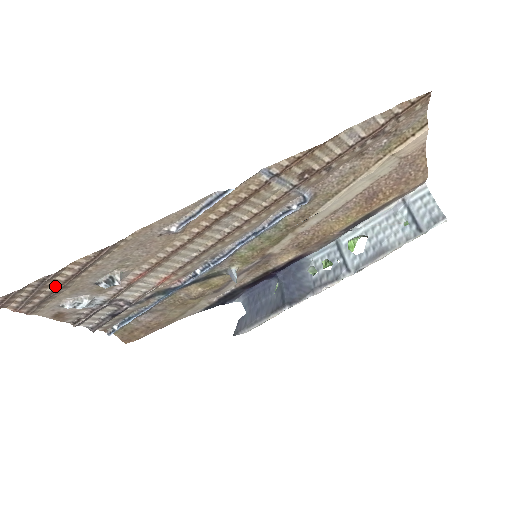
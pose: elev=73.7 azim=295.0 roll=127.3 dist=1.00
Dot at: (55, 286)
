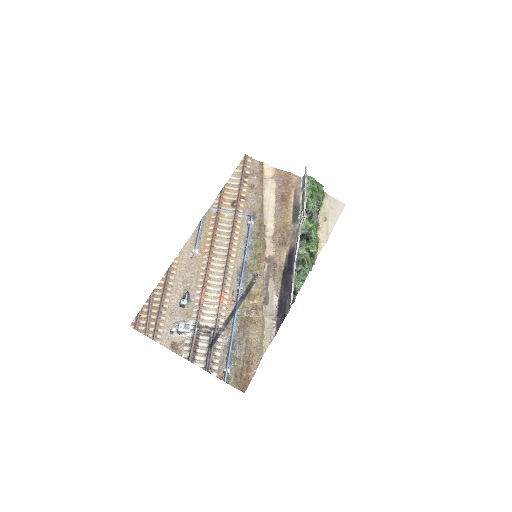
Dot at: (158, 307)
